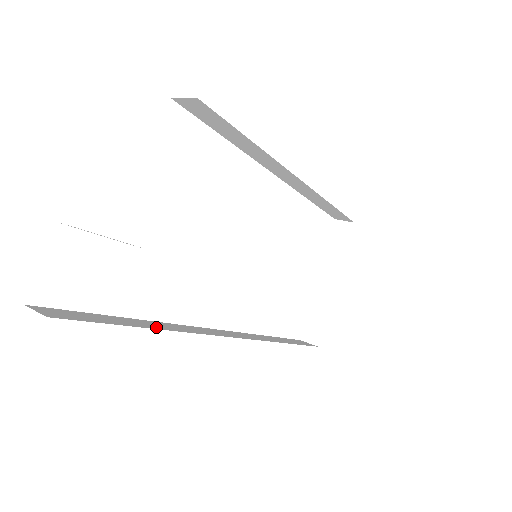
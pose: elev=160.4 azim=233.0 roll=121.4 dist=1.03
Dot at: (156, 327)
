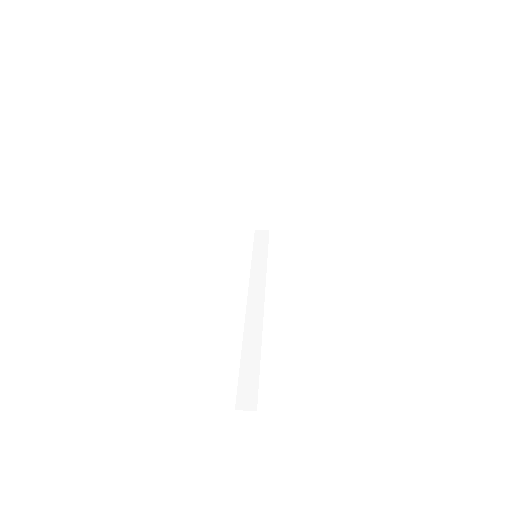
Dot at: (257, 351)
